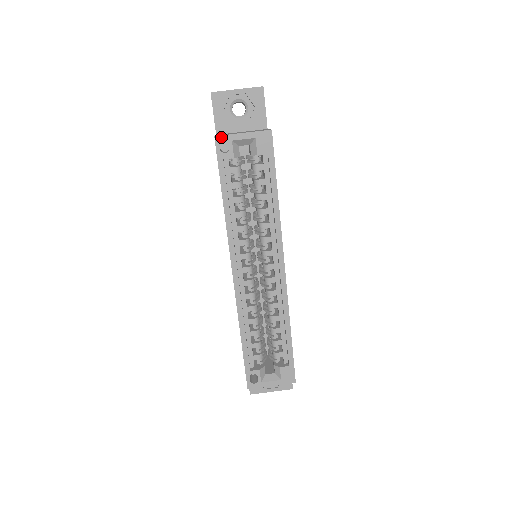
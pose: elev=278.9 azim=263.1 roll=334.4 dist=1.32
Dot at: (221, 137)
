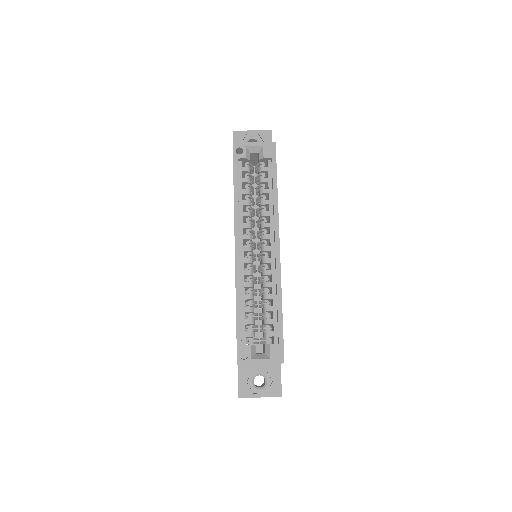
Dot at: (238, 143)
